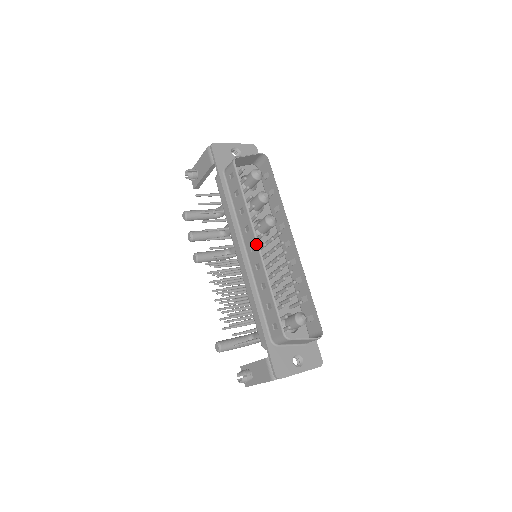
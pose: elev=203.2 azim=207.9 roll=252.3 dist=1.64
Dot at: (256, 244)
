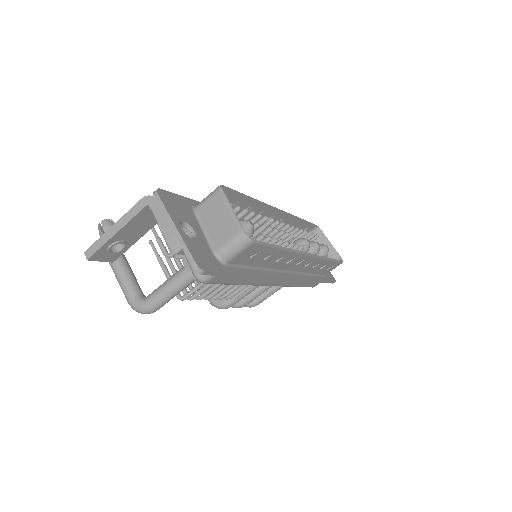
Dot at: (278, 210)
